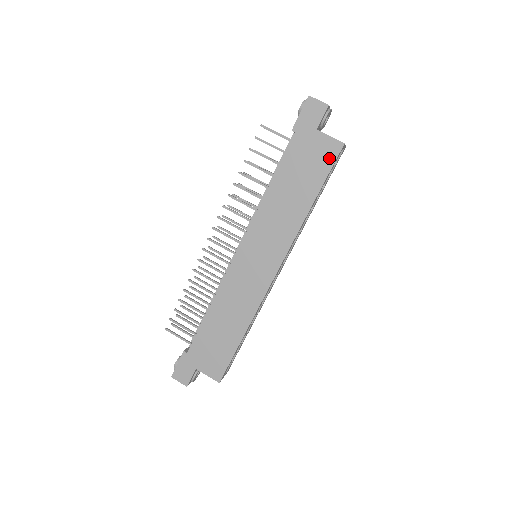
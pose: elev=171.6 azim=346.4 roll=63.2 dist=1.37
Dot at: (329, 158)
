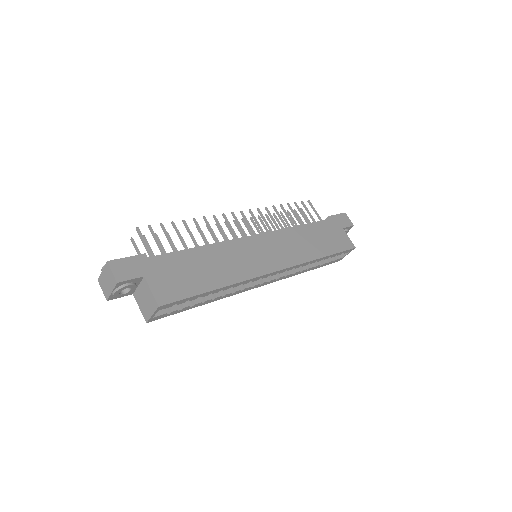
Dot at: (344, 246)
